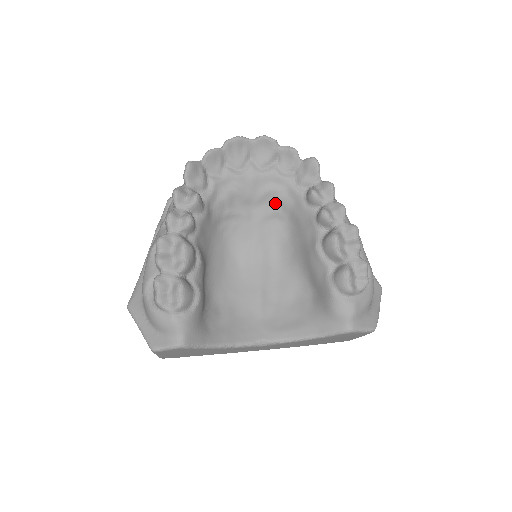
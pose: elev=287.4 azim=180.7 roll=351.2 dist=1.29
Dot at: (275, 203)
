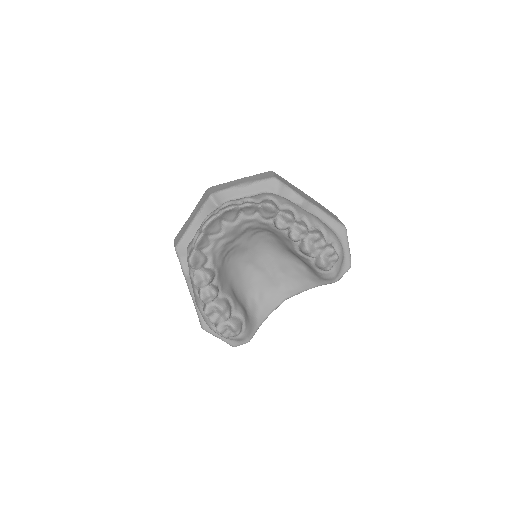
Dot at: (253, 229)
